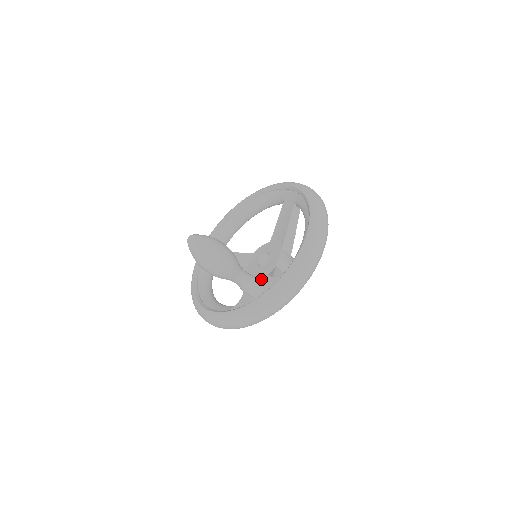
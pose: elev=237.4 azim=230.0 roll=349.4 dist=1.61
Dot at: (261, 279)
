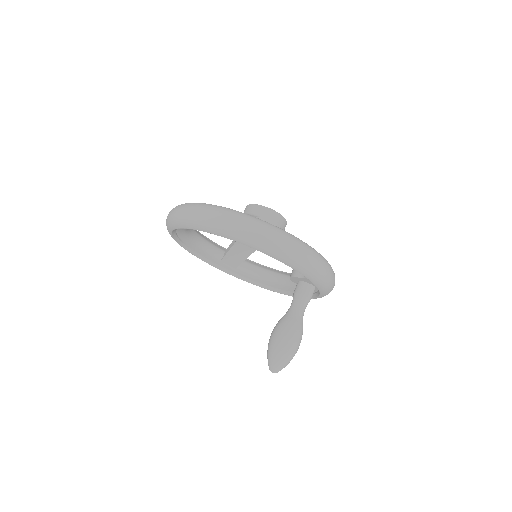
Dot at: (297, 280)
